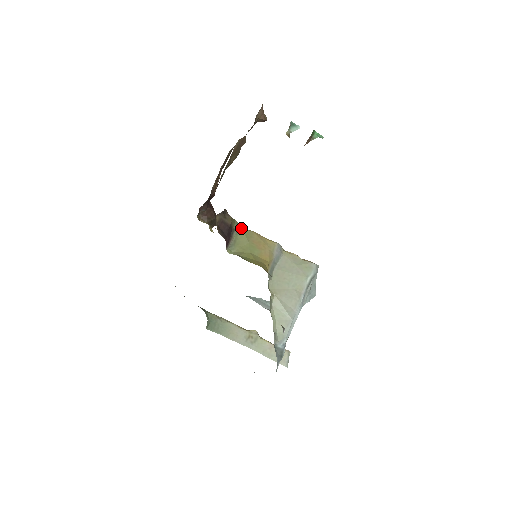
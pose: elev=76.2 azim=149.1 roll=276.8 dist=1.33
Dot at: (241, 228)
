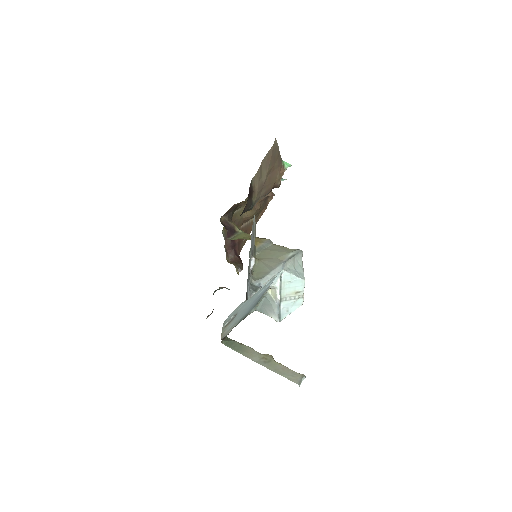
Dot at: (243, 232)
